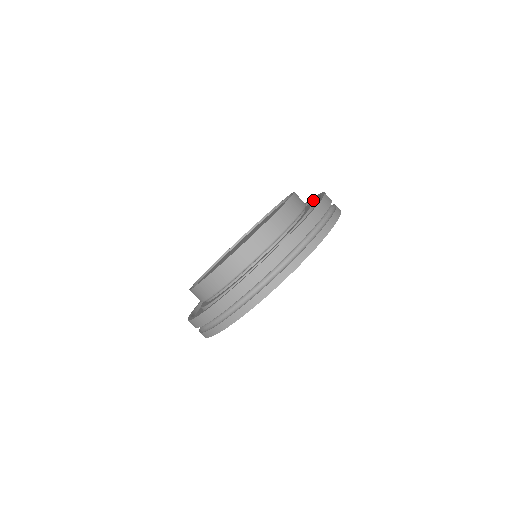
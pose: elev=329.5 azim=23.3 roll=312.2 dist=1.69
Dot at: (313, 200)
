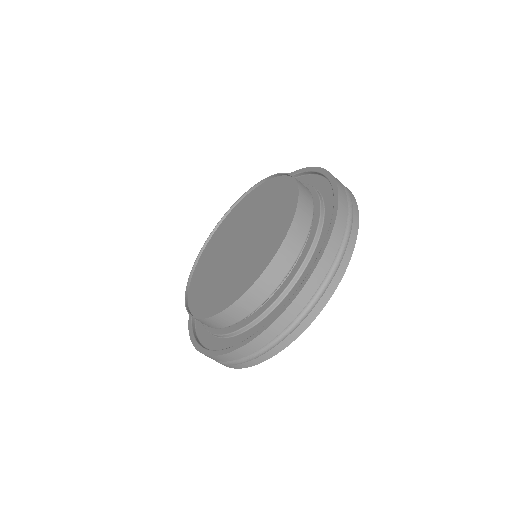
Dot at: (333, 192)
